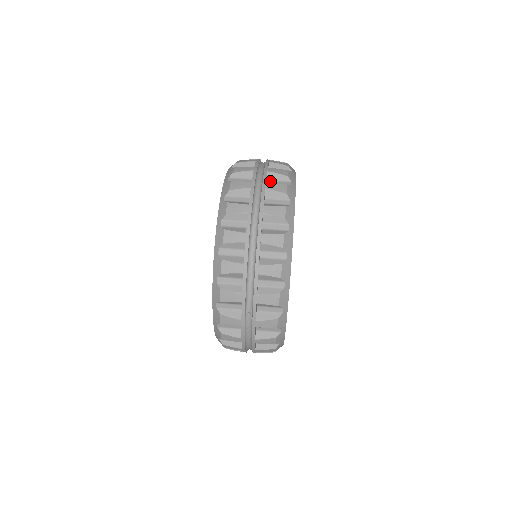
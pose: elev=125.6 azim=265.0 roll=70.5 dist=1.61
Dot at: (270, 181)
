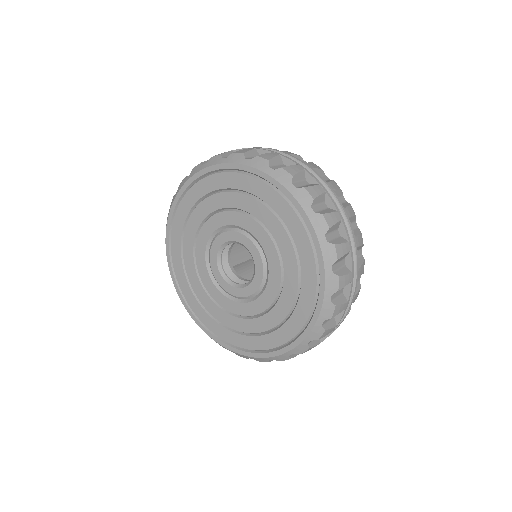
Dot at: occluded
